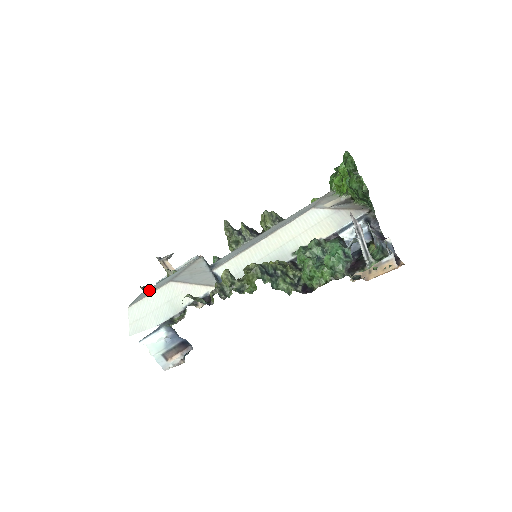
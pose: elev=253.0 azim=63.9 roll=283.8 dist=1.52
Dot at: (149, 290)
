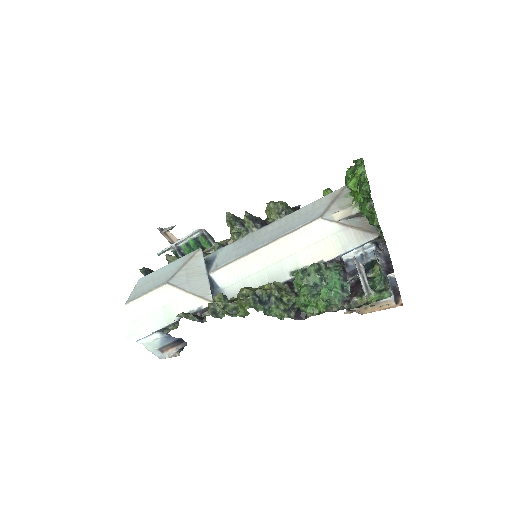
Dot at: (147, 282)
